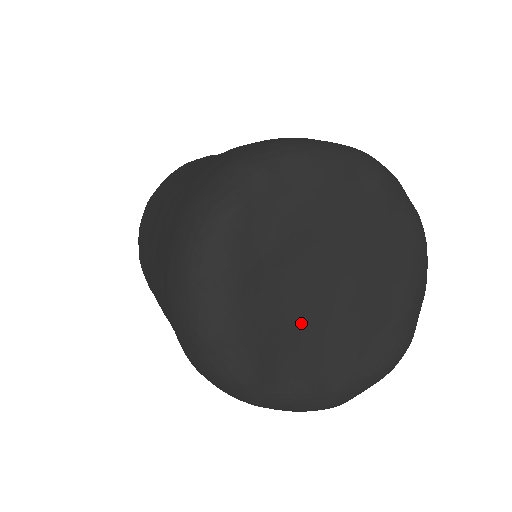
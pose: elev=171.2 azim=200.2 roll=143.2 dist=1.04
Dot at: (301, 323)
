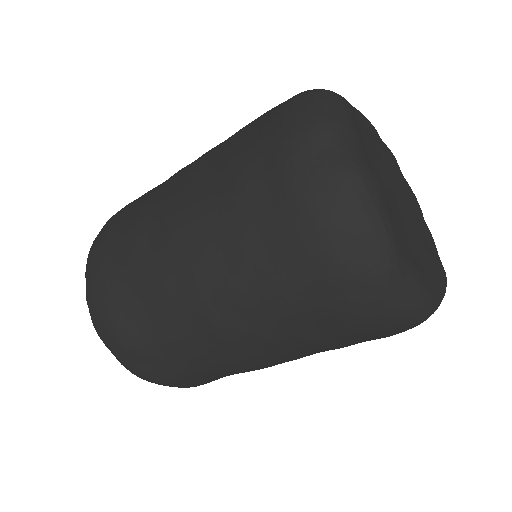
Dot at: (394, 212)
